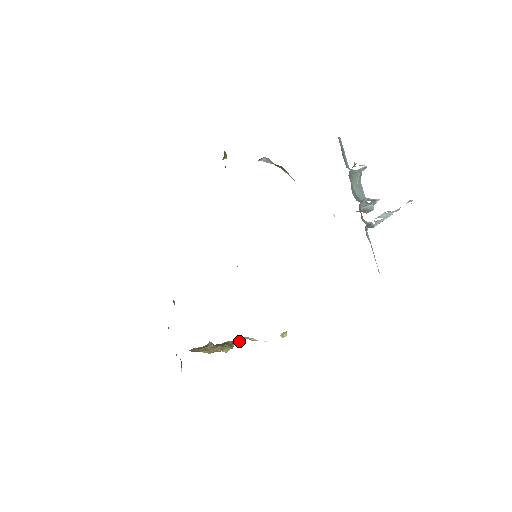
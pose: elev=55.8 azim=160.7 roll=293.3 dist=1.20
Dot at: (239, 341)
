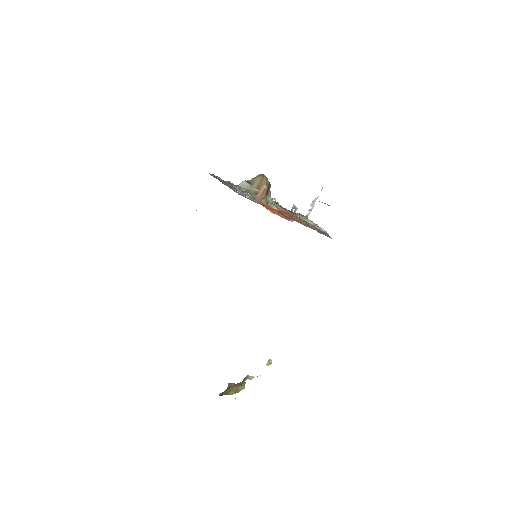
Dot at: (245, 379)
